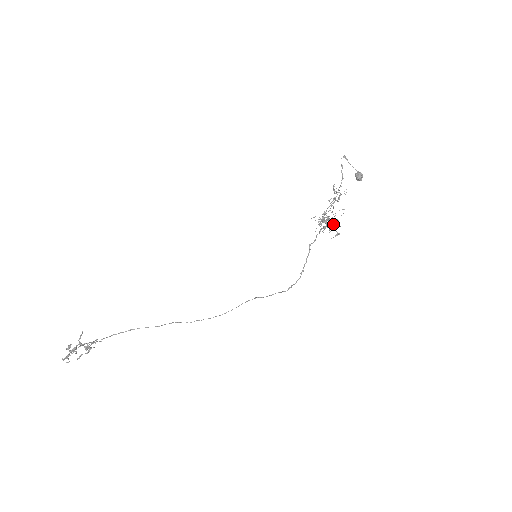
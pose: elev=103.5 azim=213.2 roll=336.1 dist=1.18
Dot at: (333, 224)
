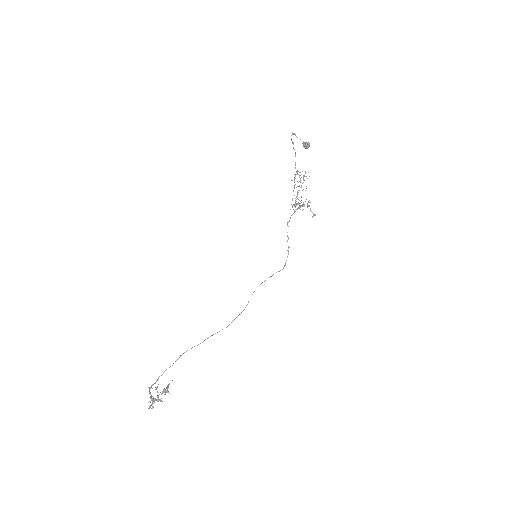
Dot at: occluded
